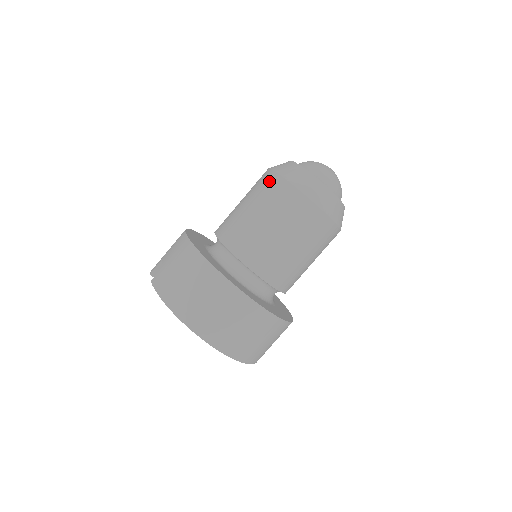
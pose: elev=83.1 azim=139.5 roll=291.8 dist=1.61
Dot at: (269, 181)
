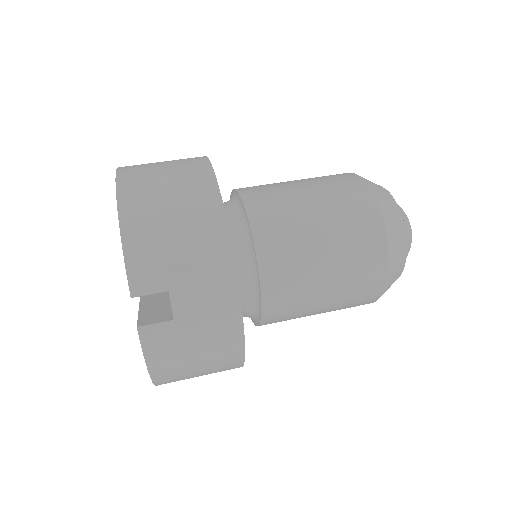
Dot at: occluded
